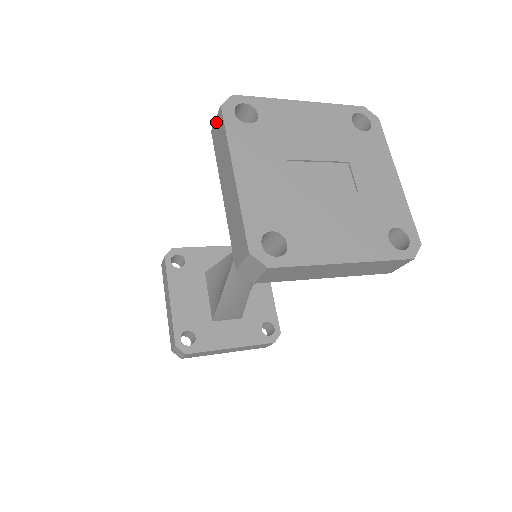
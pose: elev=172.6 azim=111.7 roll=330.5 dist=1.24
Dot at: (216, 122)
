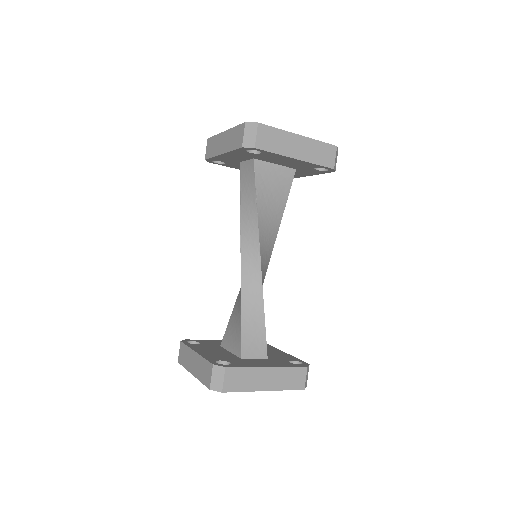
Dot at: (207, 149)
